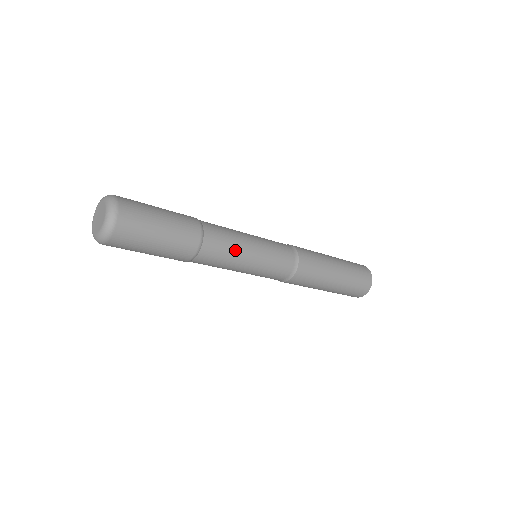
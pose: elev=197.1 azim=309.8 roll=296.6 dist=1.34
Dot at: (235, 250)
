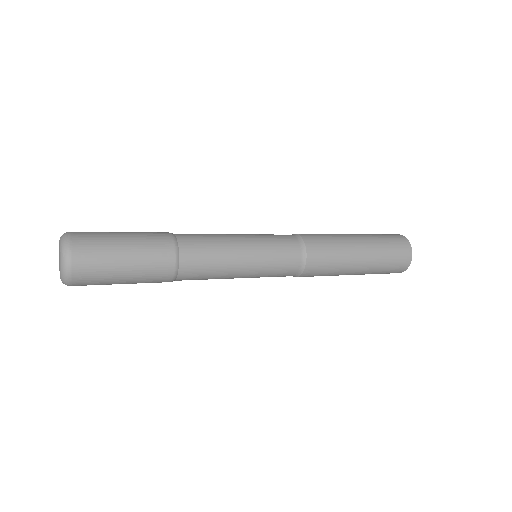
Dot at: (221, 249)
